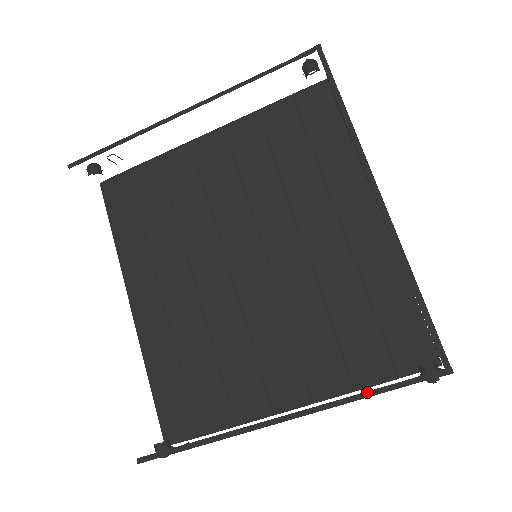
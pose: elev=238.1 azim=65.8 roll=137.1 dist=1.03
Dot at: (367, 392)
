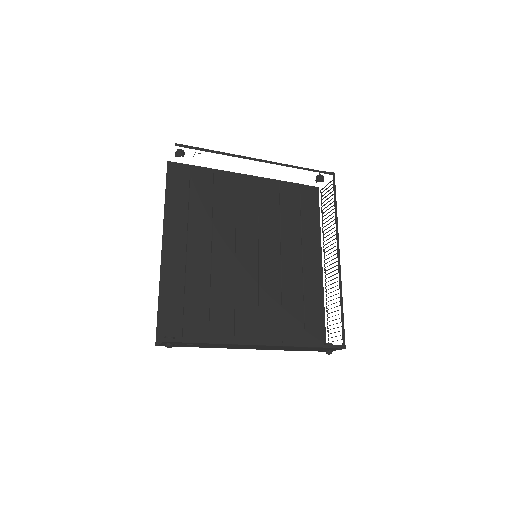
Dot at: (307, 344)
